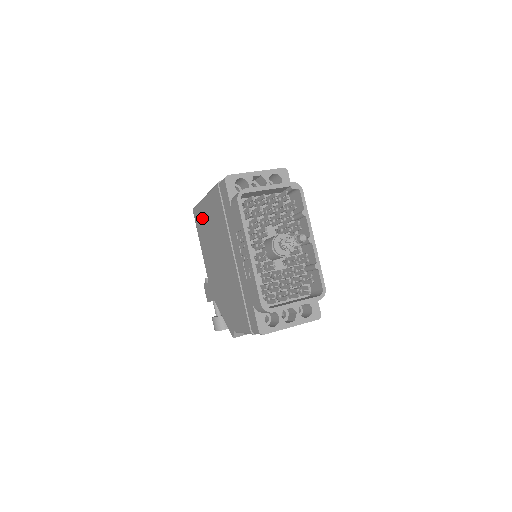
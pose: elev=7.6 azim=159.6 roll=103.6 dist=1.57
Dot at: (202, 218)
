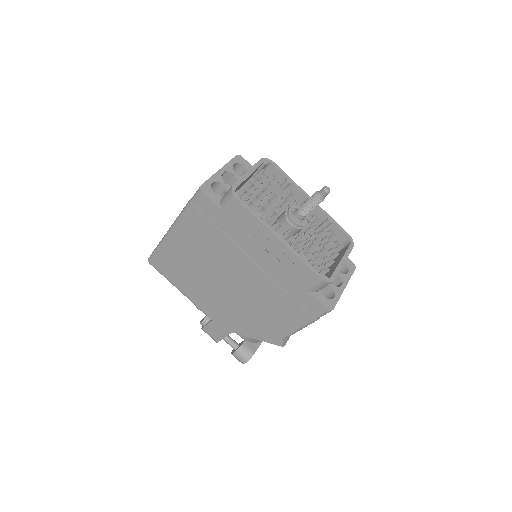
Dot at: (172, 259)
